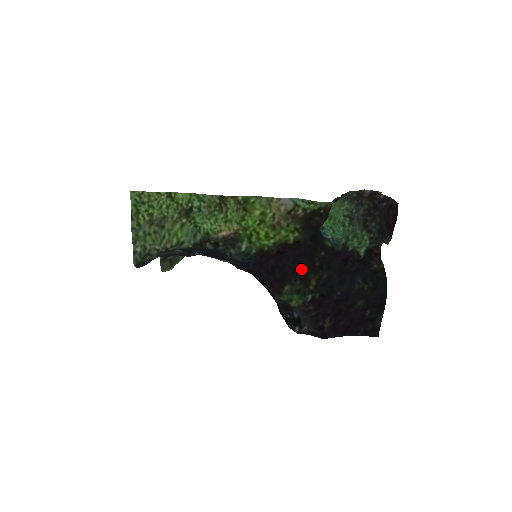
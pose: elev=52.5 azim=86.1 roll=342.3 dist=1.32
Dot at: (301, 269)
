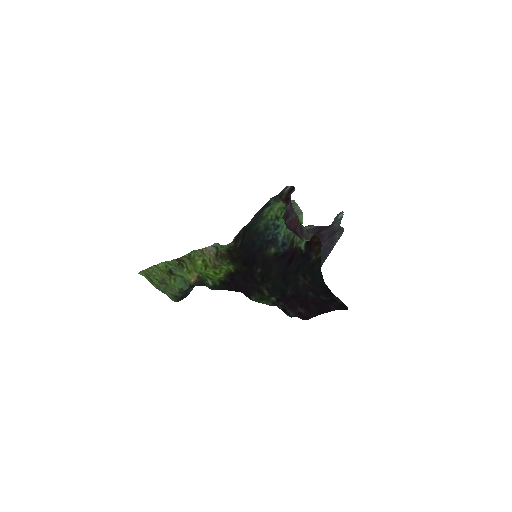
Dot at: (252, 285)
